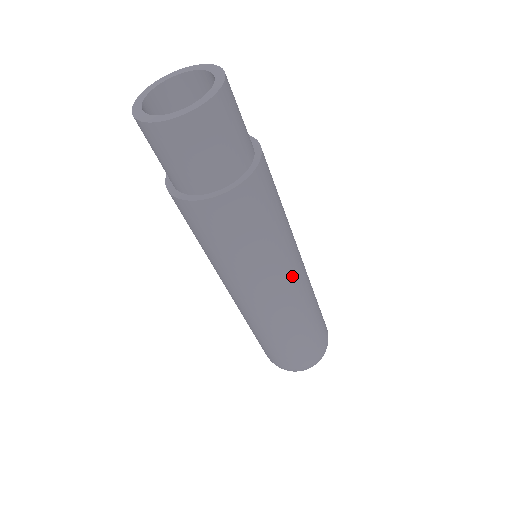
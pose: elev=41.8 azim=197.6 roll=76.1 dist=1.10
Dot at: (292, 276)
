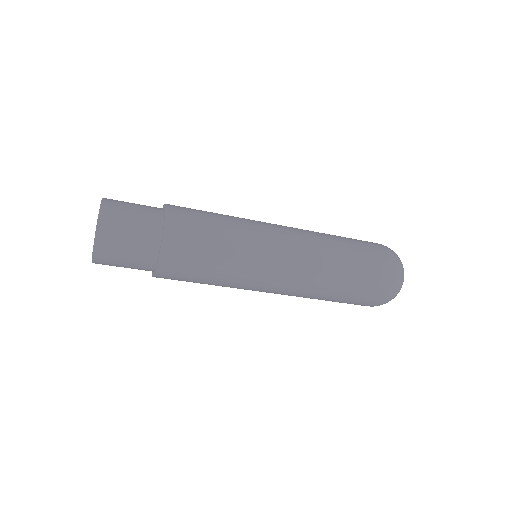
Dot at: (270, 280)
